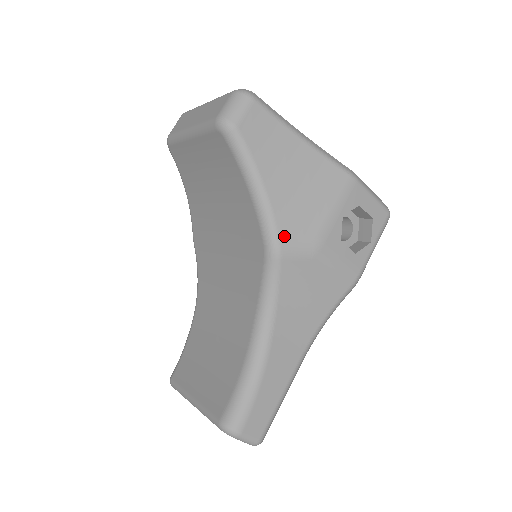
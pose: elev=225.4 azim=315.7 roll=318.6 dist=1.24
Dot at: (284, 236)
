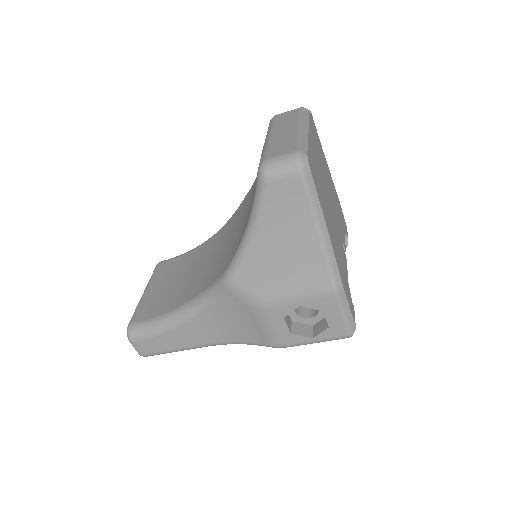
Dot at: (241, 278)
